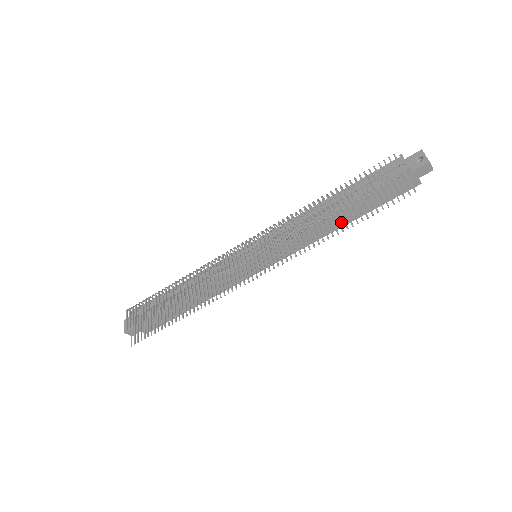
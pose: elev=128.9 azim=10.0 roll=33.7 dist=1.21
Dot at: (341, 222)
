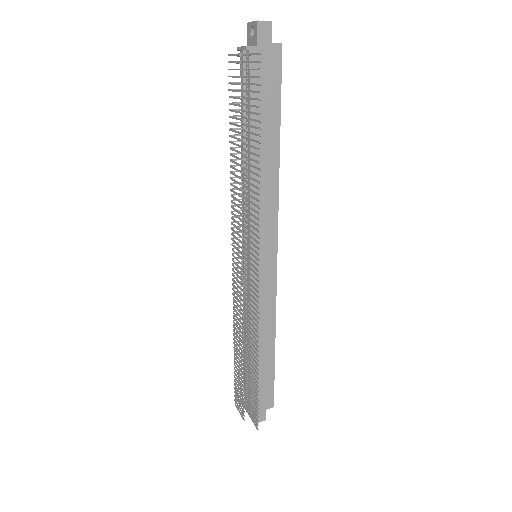
Dot at: (272, 152)
